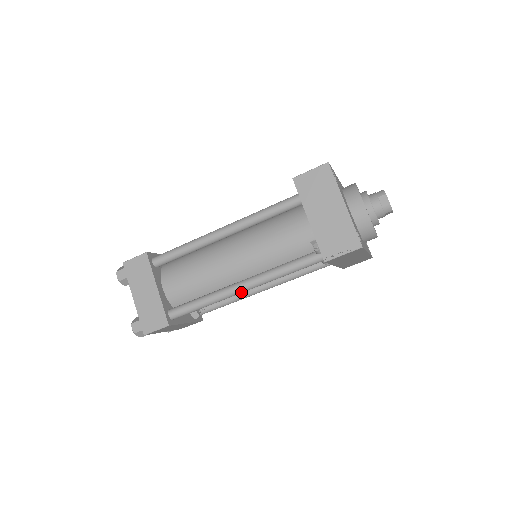
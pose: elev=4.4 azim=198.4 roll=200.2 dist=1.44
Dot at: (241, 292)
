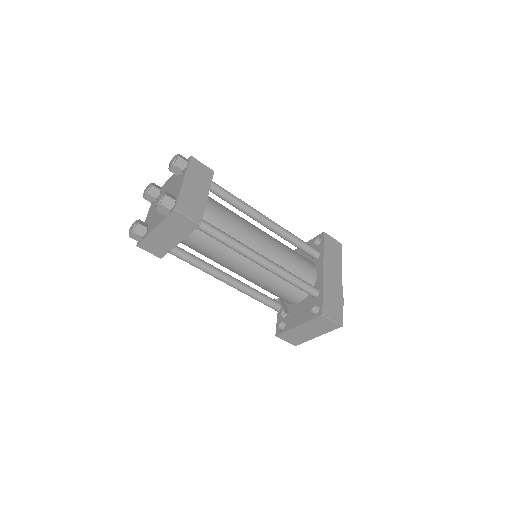
Dot at: occluded
